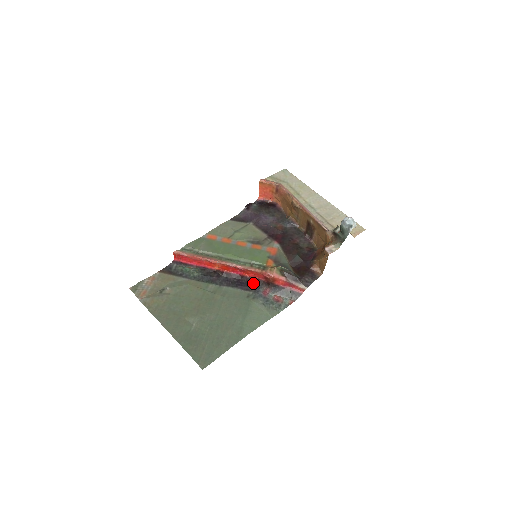
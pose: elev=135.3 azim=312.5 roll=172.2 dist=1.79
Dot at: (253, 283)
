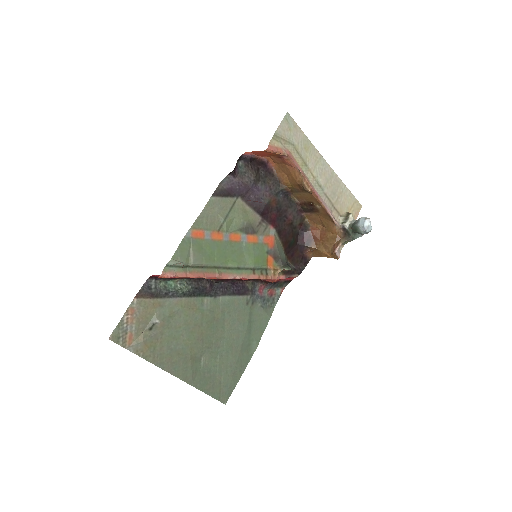
Dot at: (249, 284)
